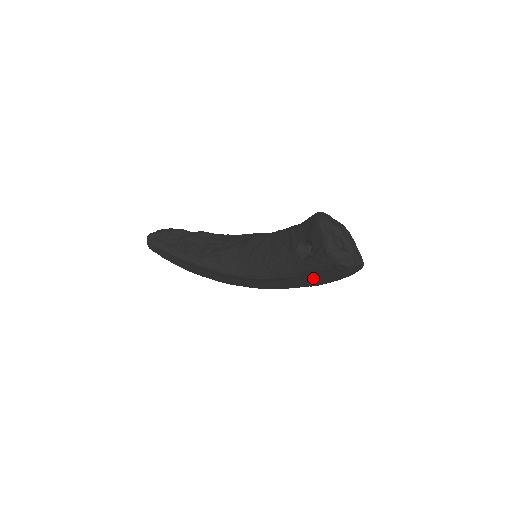
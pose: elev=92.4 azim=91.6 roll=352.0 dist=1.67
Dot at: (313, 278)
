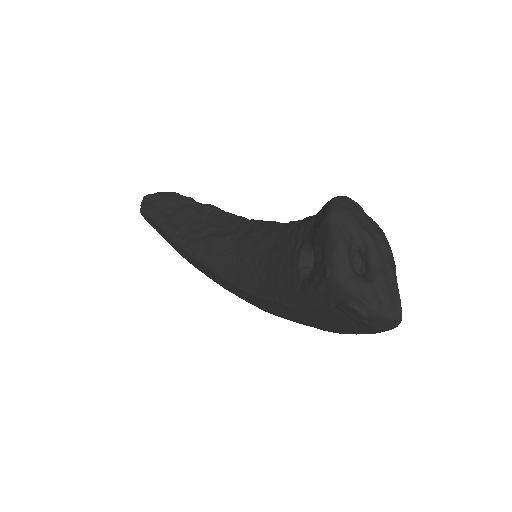
Dot at: (317, 317)
